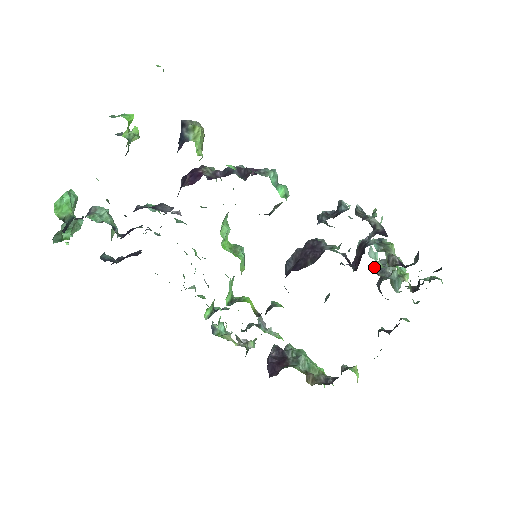
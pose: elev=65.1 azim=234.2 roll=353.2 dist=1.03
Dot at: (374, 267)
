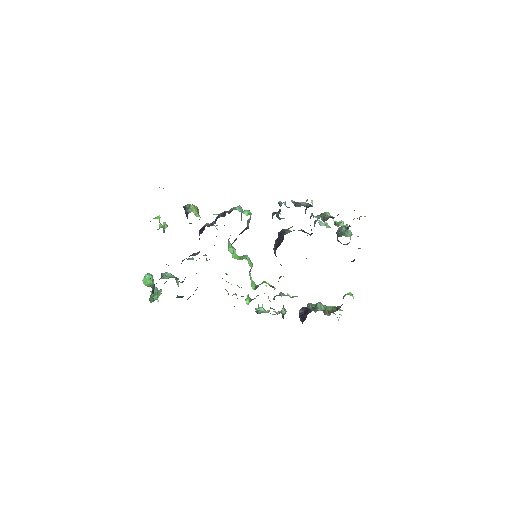
Dot at: occluded
